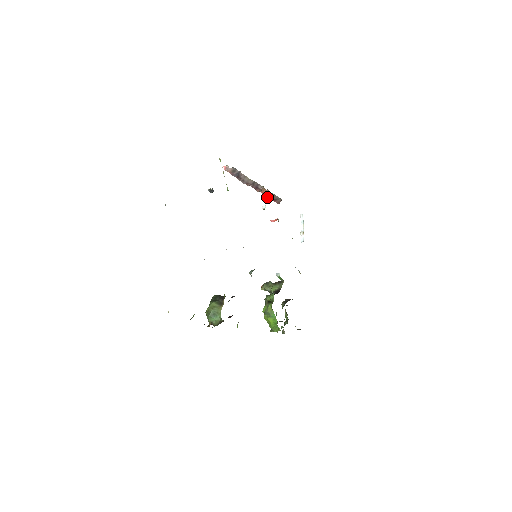
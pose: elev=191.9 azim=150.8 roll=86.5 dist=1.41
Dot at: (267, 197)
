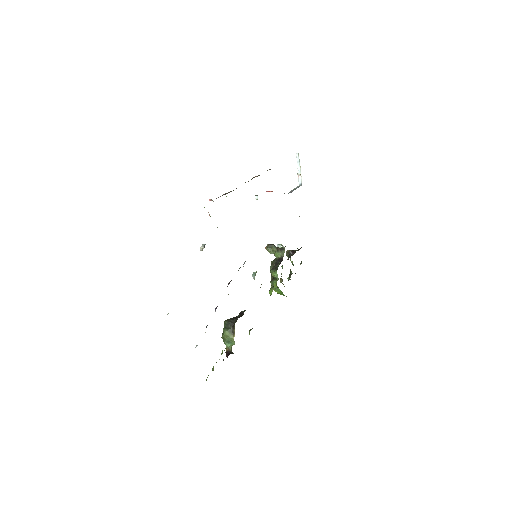
Dot at: (258, 175)
